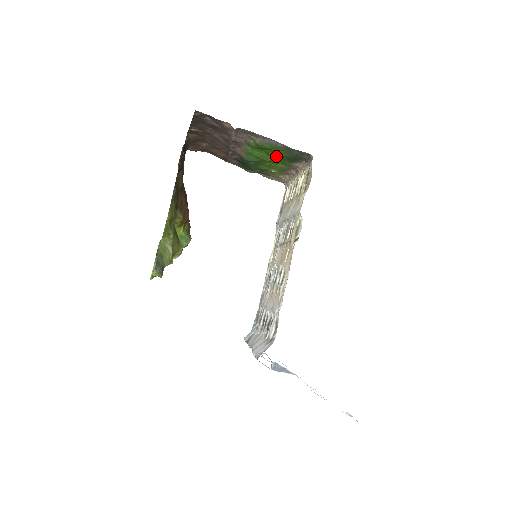
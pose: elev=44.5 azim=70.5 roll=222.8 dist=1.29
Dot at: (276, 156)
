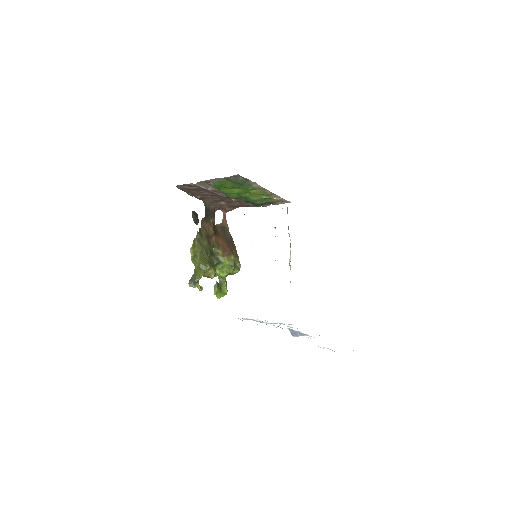
Dot at: (233, 187)
